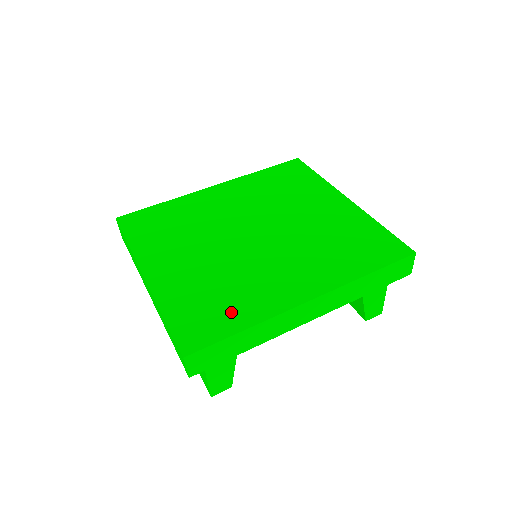
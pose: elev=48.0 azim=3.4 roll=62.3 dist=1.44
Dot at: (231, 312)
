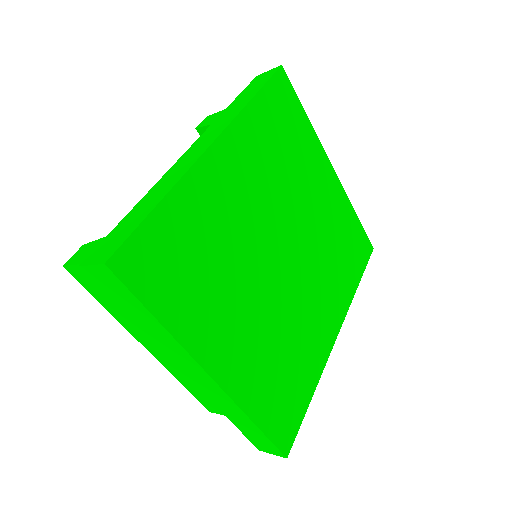
Dot at: (300, 383)
